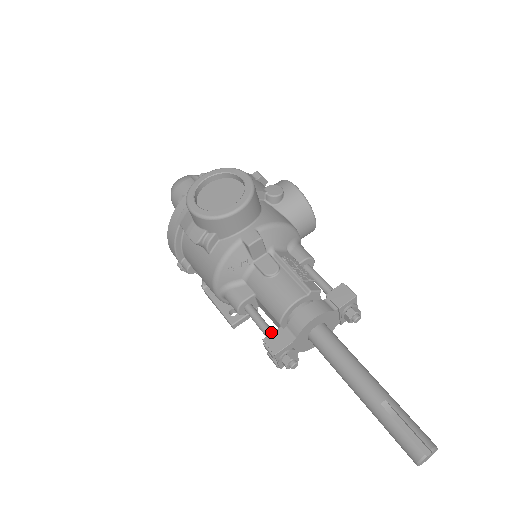
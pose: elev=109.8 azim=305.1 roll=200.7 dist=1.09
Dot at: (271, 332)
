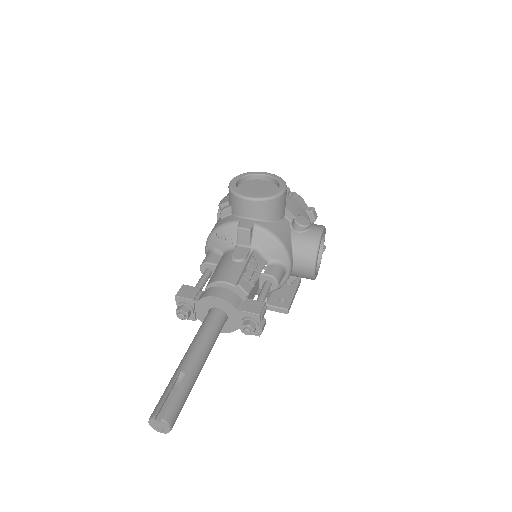
Dot at: occluded
